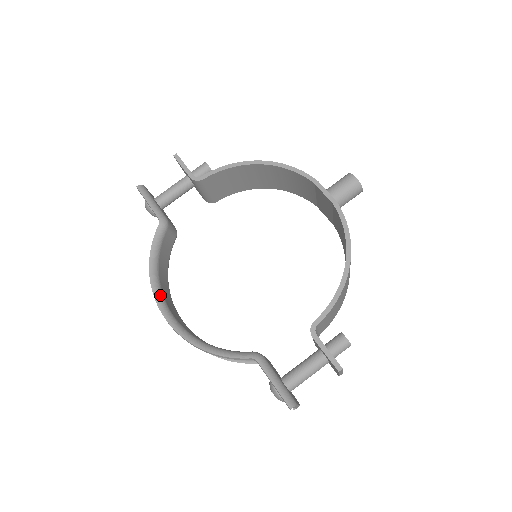
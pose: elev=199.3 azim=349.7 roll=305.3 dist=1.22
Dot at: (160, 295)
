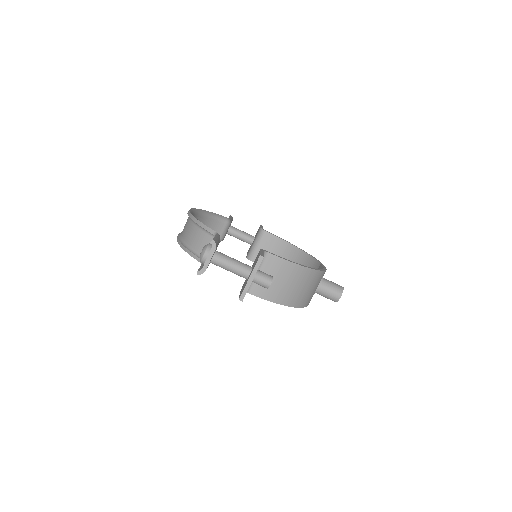
Dot at: (197, 212)
